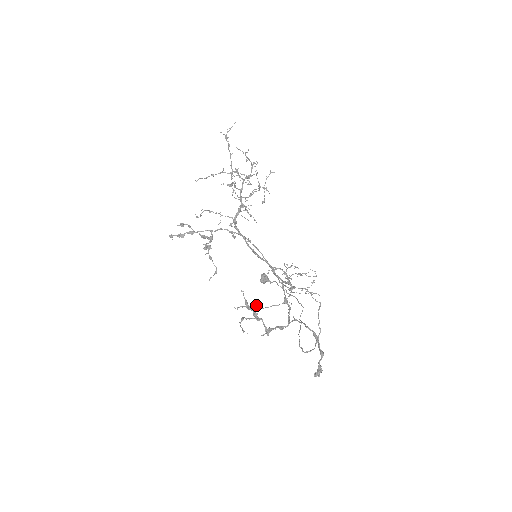
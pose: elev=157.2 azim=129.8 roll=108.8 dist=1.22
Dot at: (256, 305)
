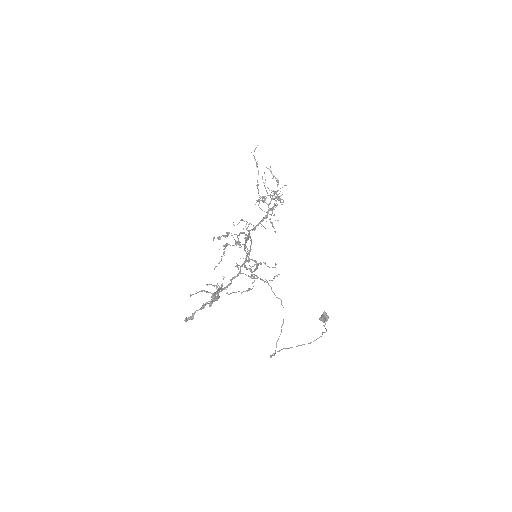
Dot at: occluded
